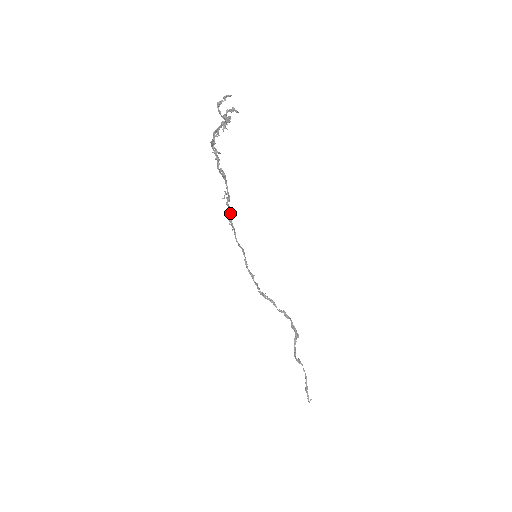
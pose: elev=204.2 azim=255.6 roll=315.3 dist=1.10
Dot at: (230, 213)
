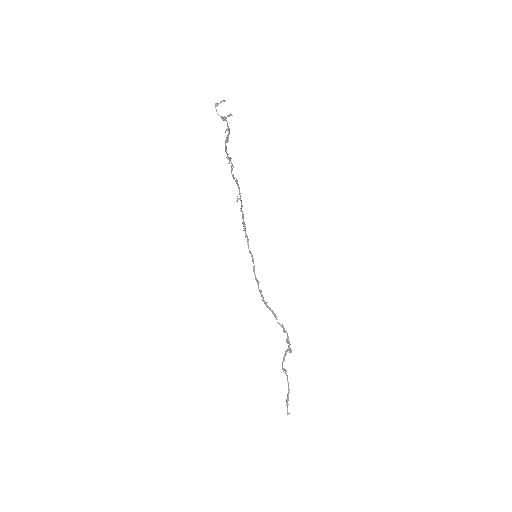
Dot at: occluded
